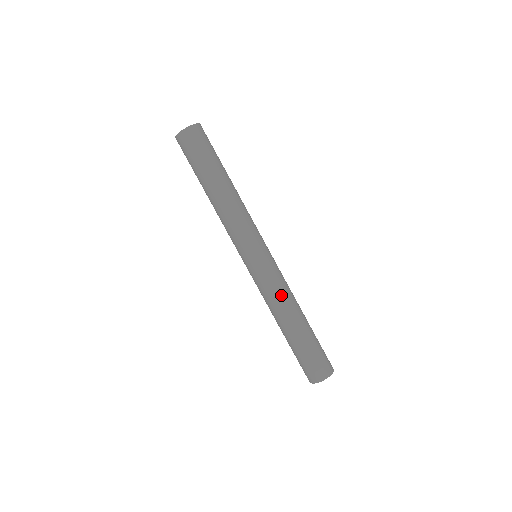
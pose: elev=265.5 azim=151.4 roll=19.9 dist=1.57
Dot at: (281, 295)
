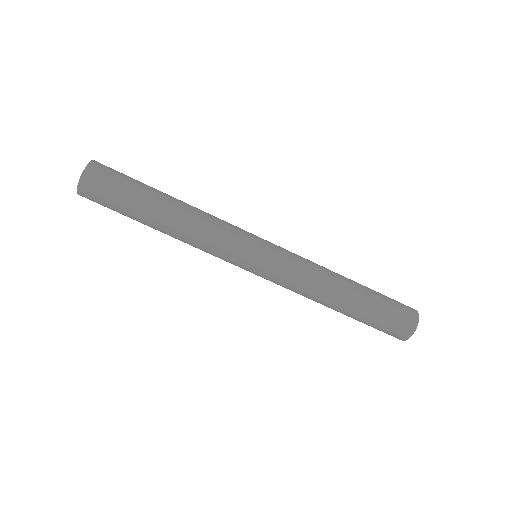
Dot at: (305, 290)
